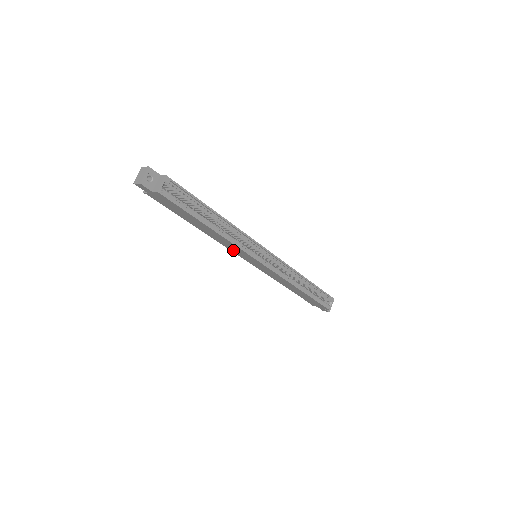
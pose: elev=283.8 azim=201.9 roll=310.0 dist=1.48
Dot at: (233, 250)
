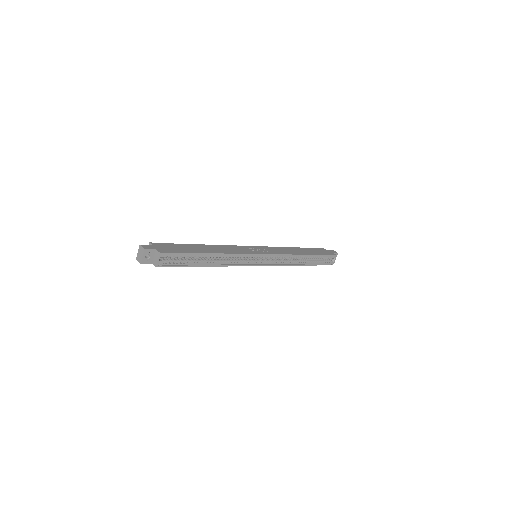
Dot at: occluded
